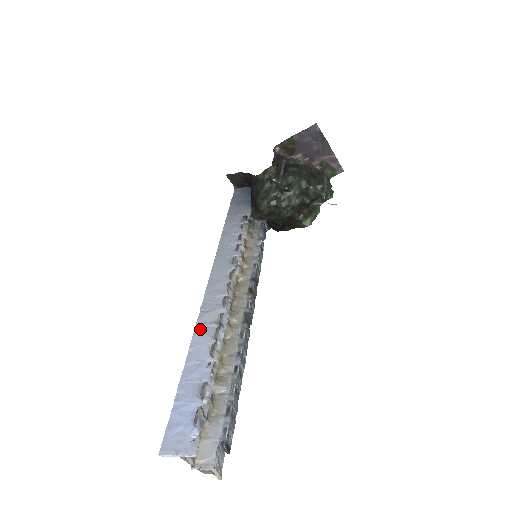
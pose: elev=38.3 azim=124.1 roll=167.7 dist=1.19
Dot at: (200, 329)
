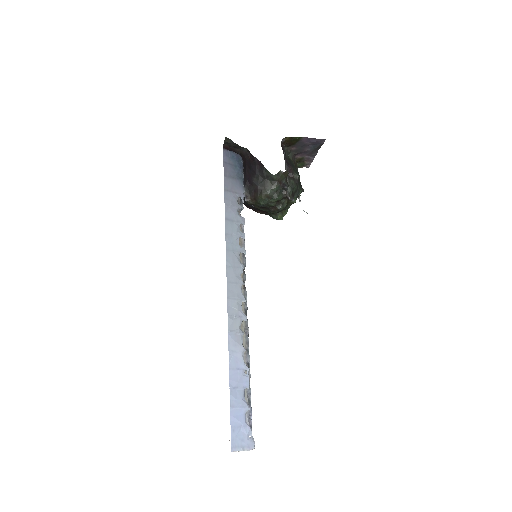
Dot at: (233, 337)
